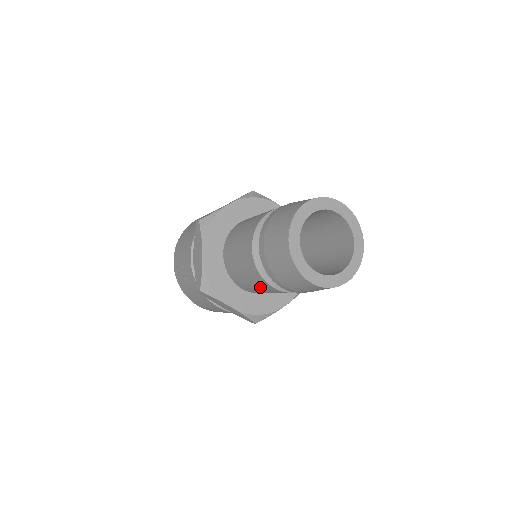
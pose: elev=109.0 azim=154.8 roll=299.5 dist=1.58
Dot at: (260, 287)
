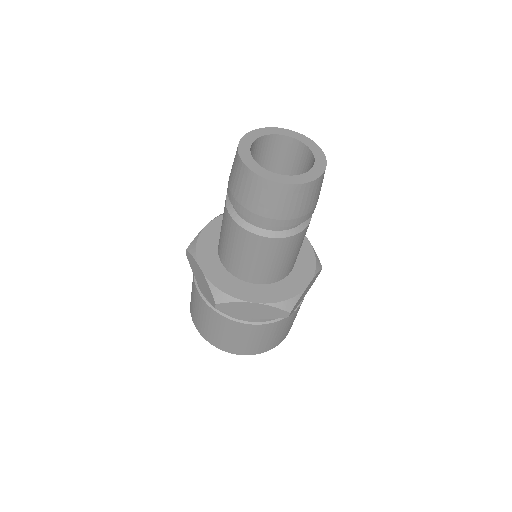
Dot at: (227, 233)
